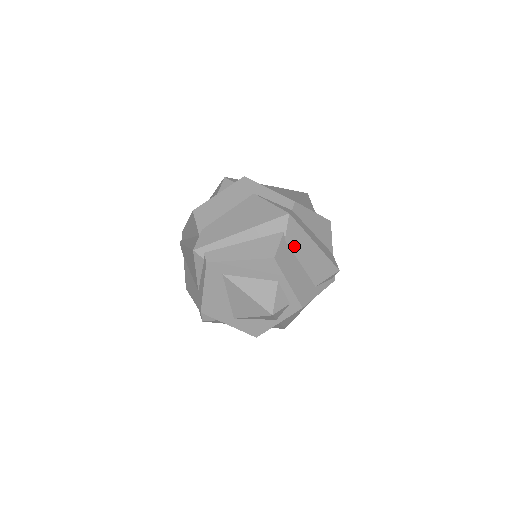
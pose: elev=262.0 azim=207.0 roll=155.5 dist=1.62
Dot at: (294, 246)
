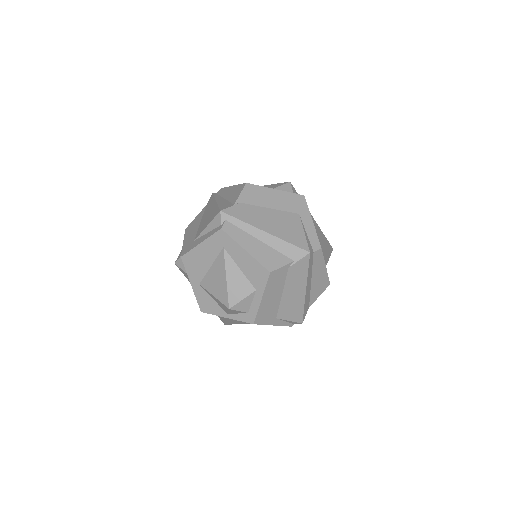
Dot at: (291, 277)
